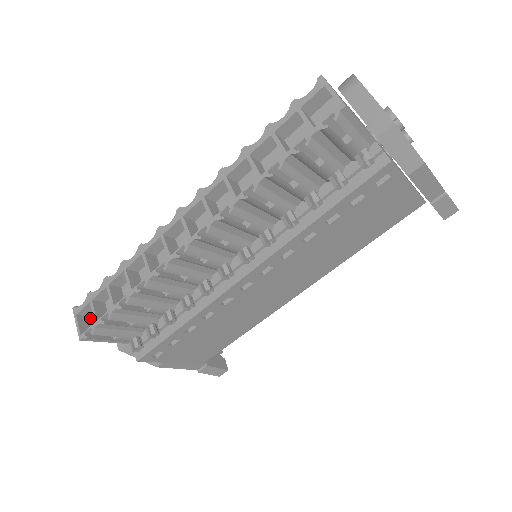
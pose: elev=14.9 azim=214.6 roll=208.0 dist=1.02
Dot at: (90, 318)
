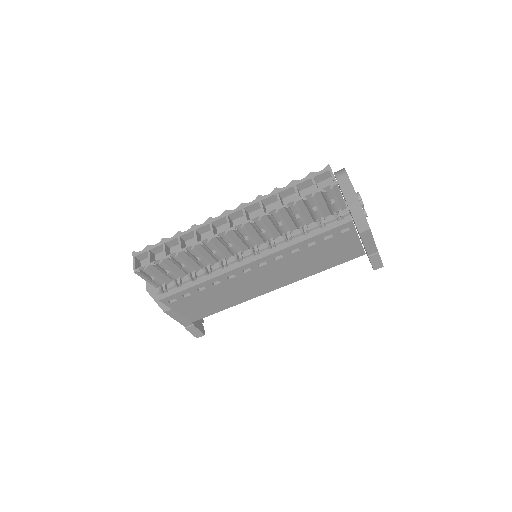
Dot at: (141, 262)
